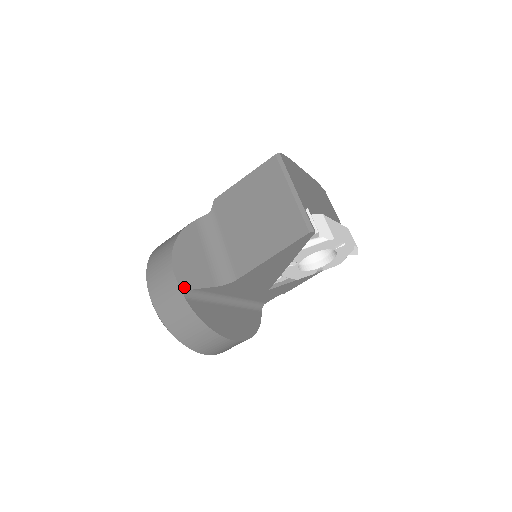
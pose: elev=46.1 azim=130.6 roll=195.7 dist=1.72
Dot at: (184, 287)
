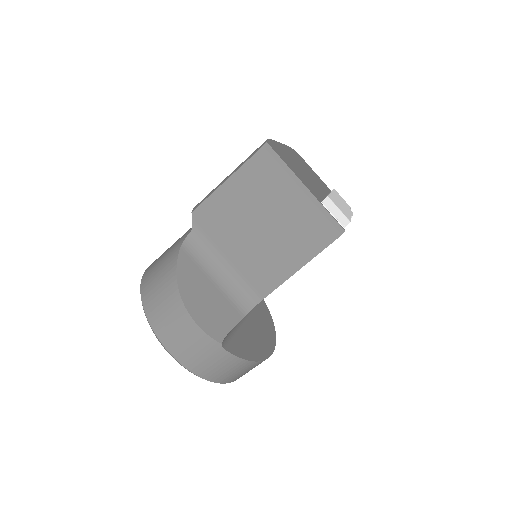
Dot at: (218, 338)
